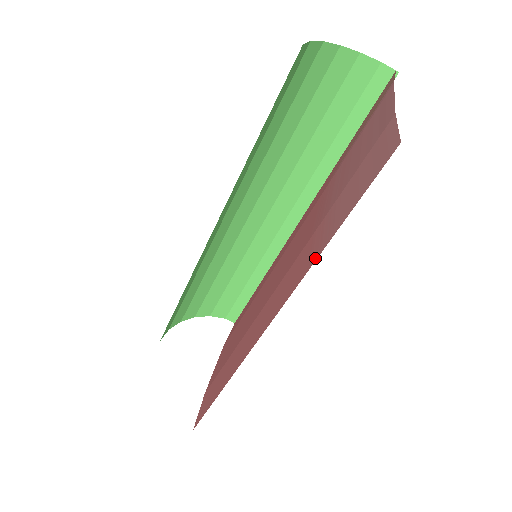
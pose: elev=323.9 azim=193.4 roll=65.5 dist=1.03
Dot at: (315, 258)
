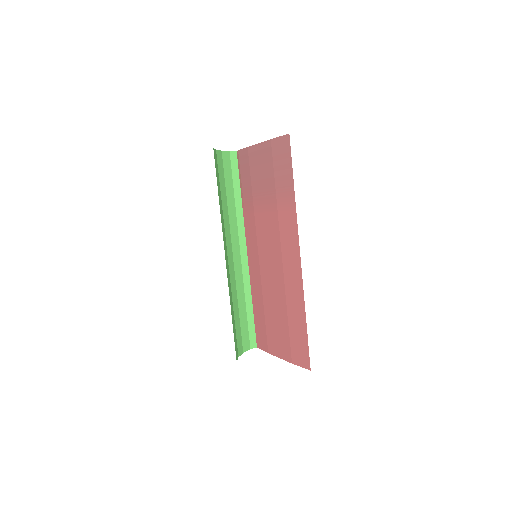
Dot at: (294, 200)
